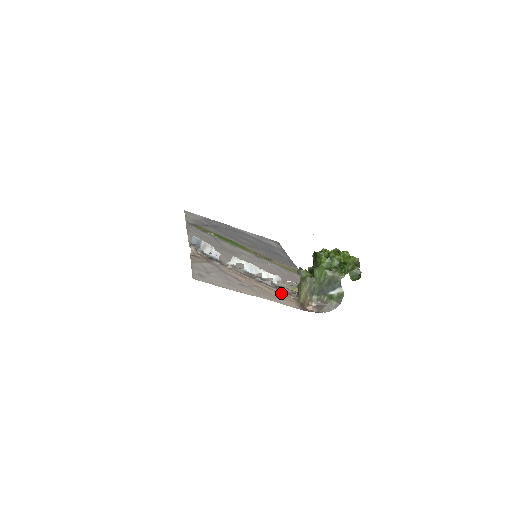
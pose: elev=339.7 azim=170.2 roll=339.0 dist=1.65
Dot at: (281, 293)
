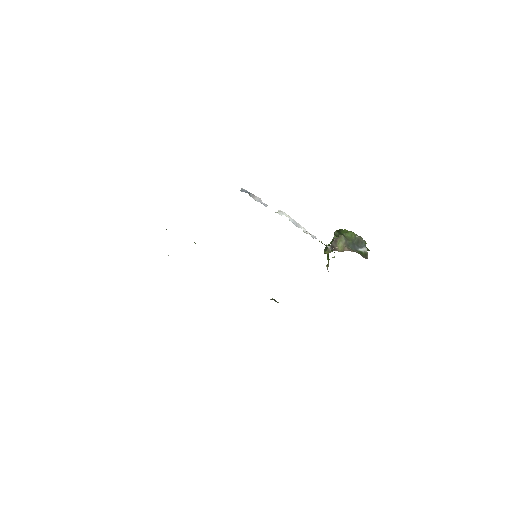
Dot at: occluded
